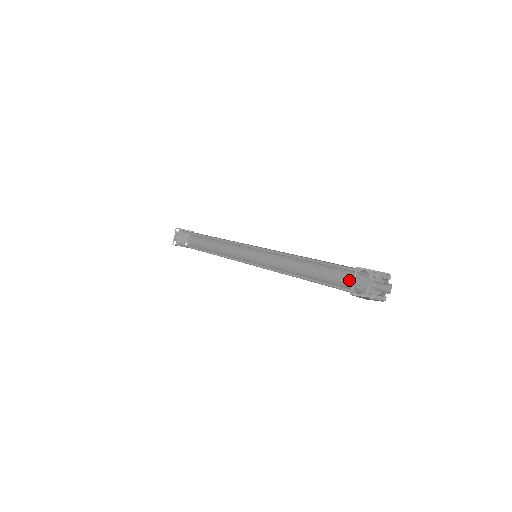
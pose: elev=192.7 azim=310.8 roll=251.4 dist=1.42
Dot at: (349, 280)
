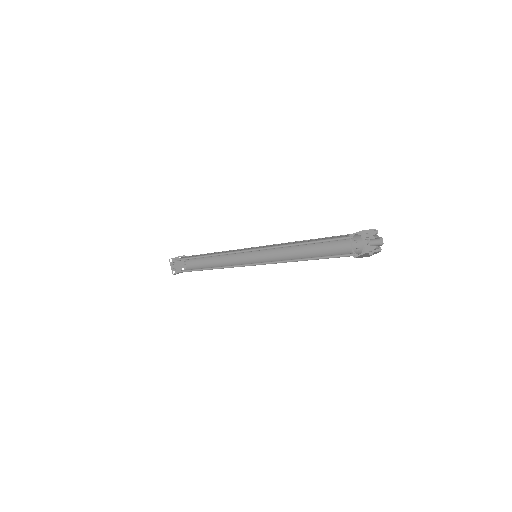
Dot at: (345, 246)
